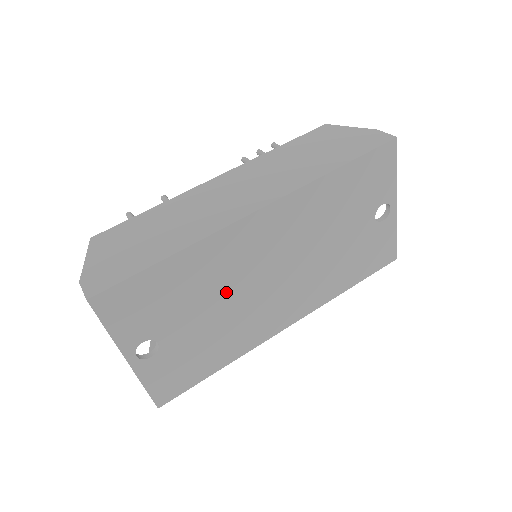
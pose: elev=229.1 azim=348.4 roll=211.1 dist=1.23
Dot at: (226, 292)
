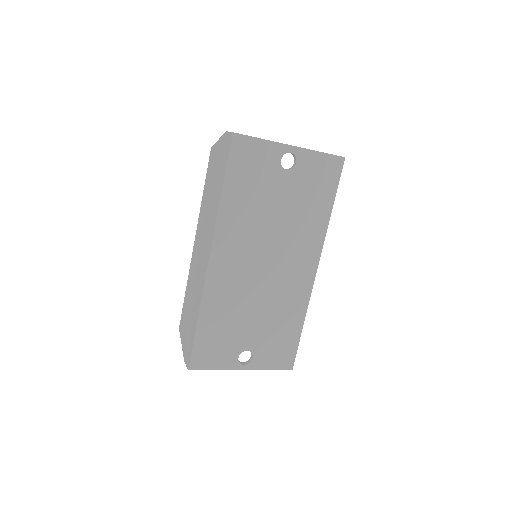
Dot at: (249, 301)
